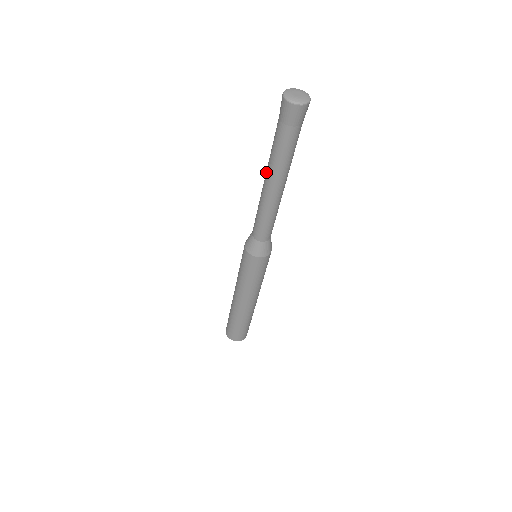
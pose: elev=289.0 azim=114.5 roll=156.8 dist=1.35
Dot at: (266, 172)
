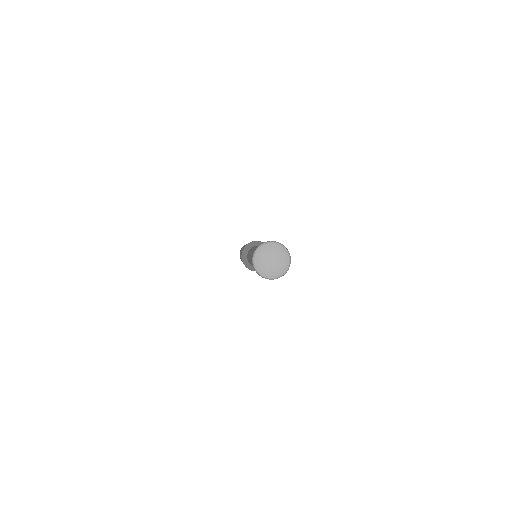
Dot at: occluded
